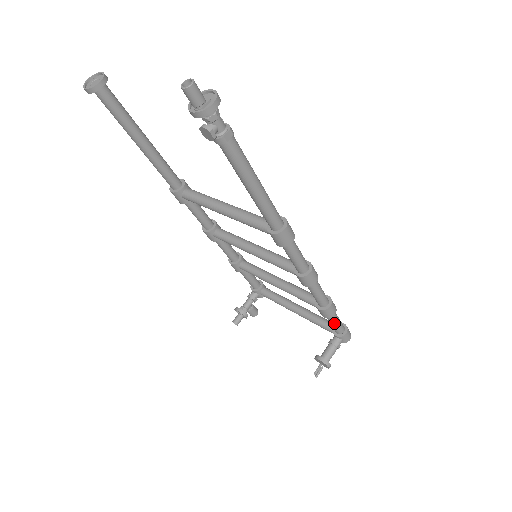
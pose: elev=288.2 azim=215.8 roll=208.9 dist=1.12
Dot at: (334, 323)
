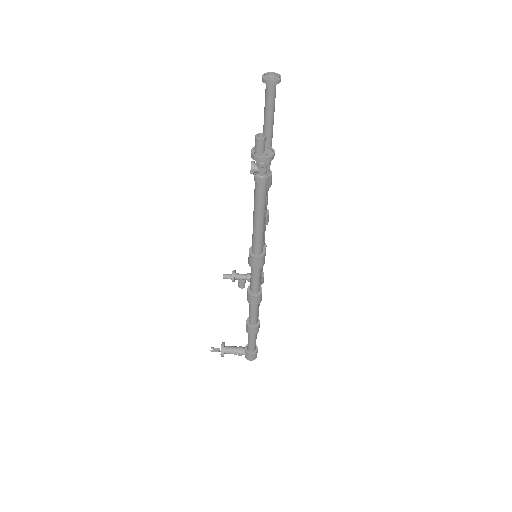
Dot at: (249, 340)
